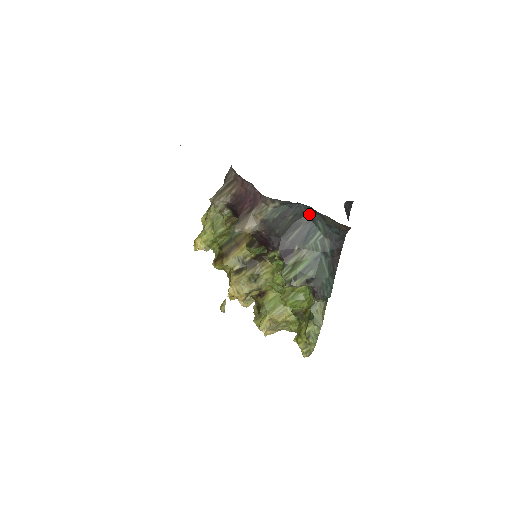
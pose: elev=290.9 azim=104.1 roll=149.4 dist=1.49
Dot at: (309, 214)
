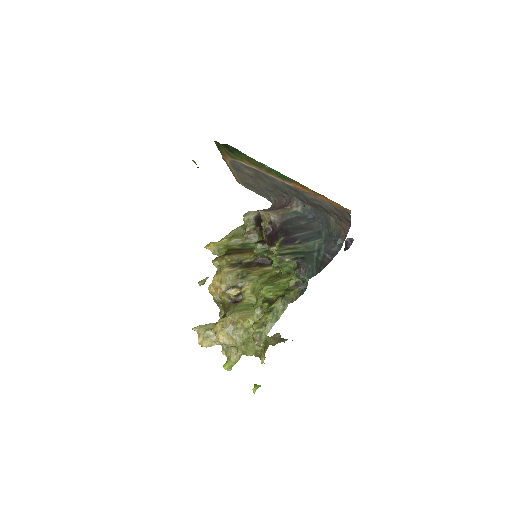
Dot at: (318, 227)
